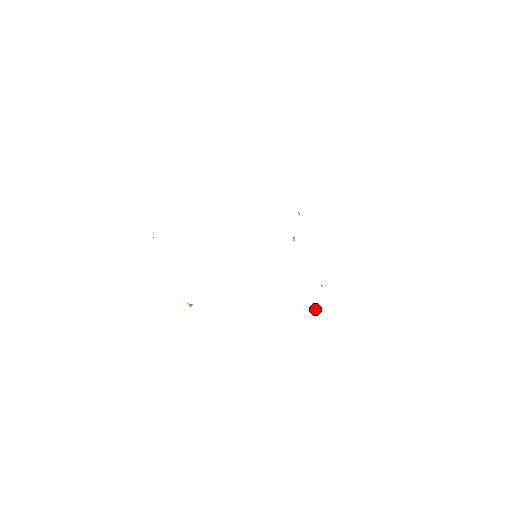
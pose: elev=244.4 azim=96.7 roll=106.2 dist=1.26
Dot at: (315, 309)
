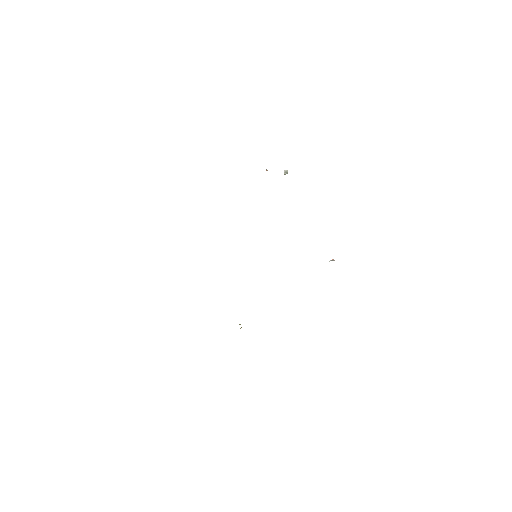
Dot at: occluded
